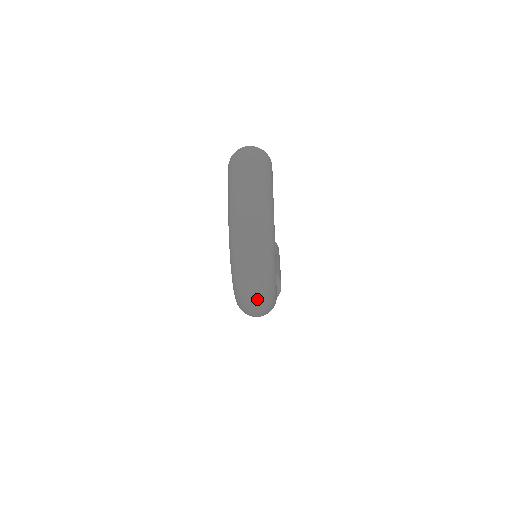
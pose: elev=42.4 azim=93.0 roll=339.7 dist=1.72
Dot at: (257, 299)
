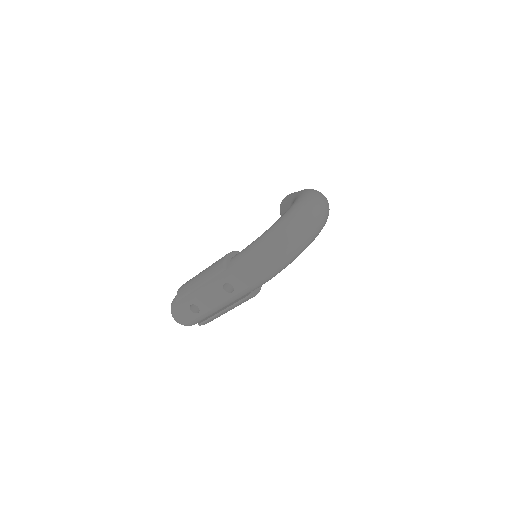
Dot at: (313, 222)
